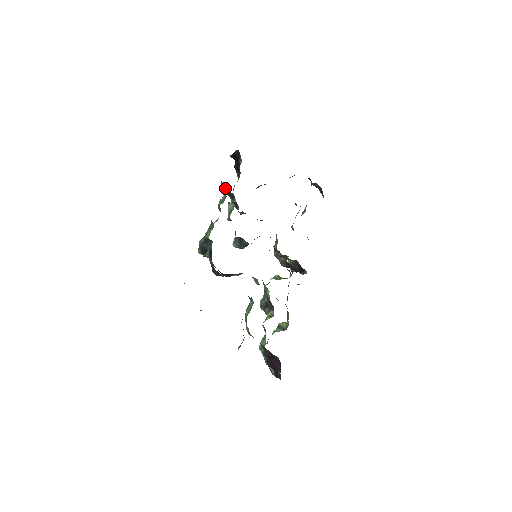
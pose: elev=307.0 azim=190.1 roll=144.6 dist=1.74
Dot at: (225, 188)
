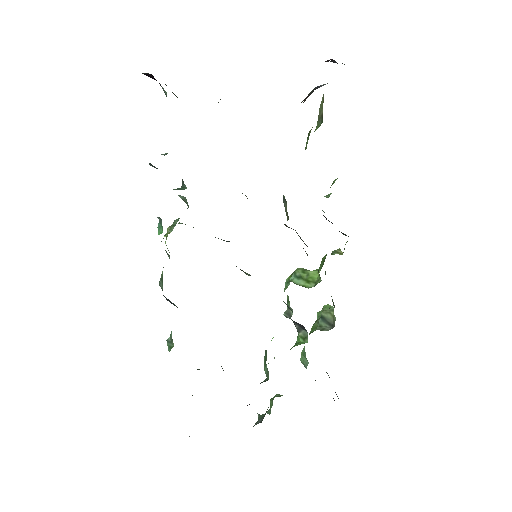
Dot at: occluded
